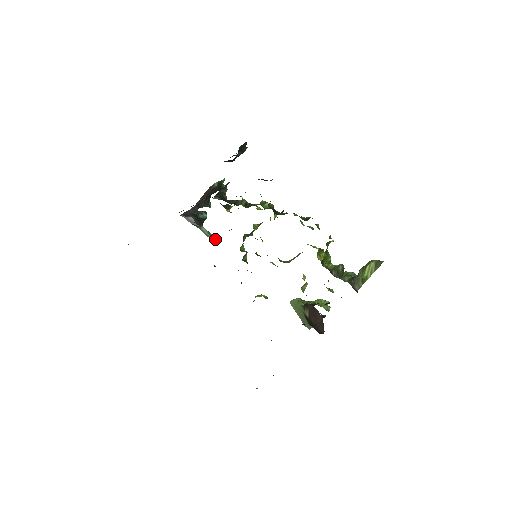
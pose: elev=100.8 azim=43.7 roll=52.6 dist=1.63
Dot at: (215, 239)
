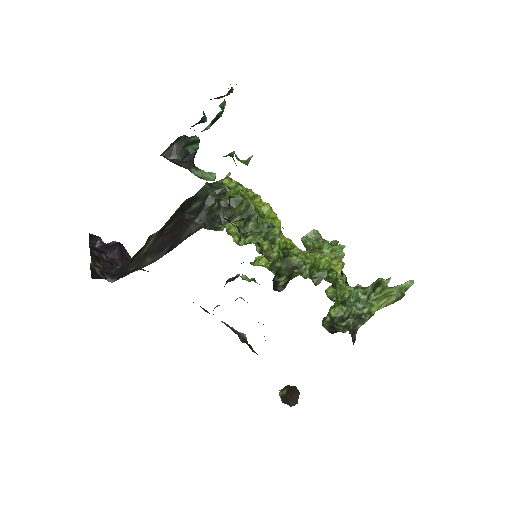
Dot at: occluded
